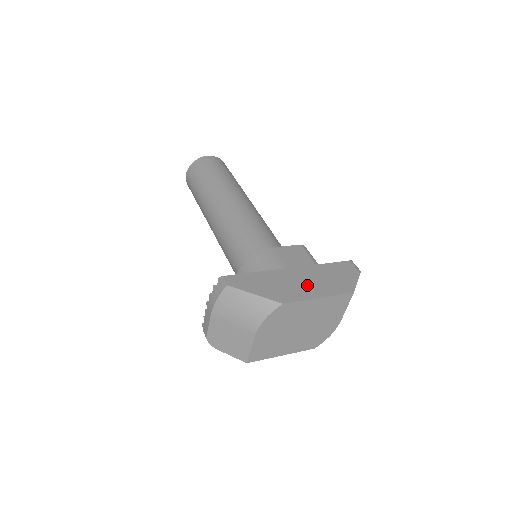
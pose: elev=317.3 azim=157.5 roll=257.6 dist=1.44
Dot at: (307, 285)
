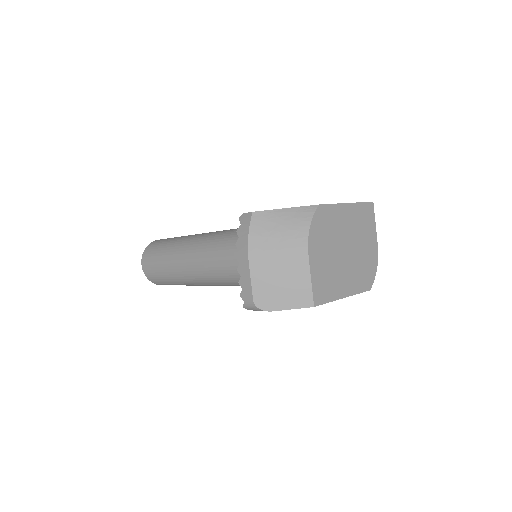
Dot at: occluded
